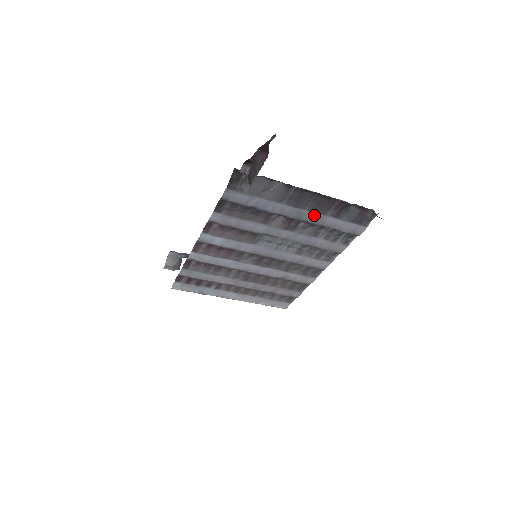
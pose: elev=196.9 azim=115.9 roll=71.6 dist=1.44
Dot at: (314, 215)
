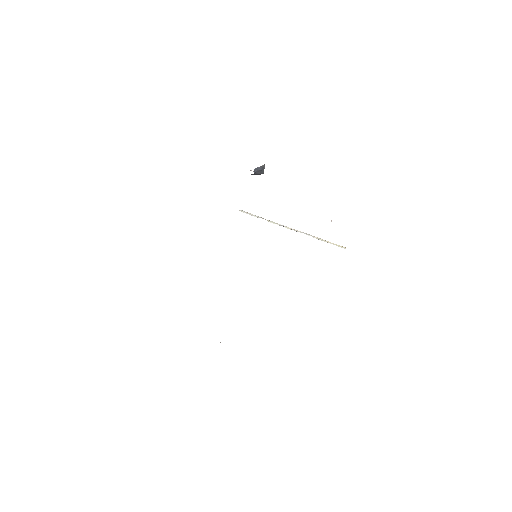
Dot at: occluded
